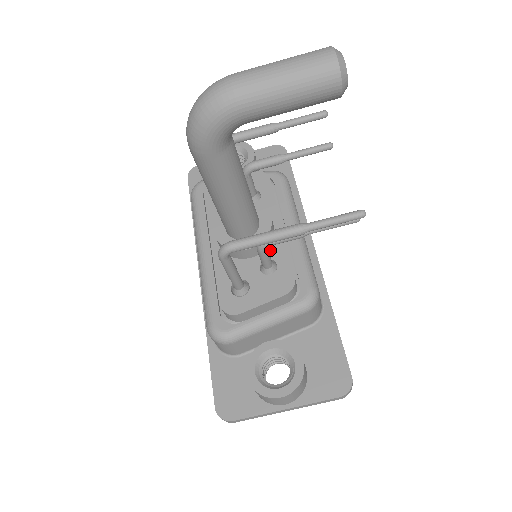
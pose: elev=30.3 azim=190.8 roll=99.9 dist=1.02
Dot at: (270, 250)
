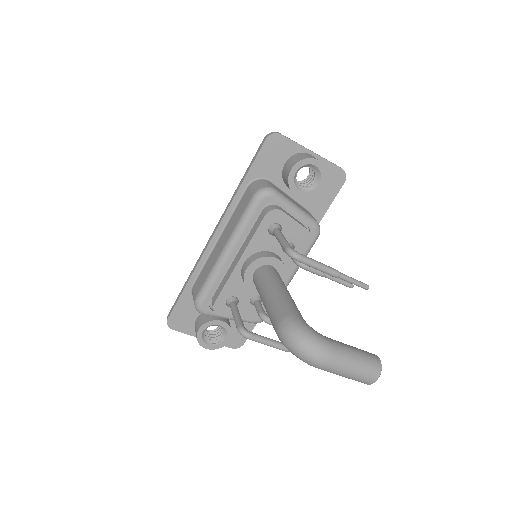
Dot at: occluded
